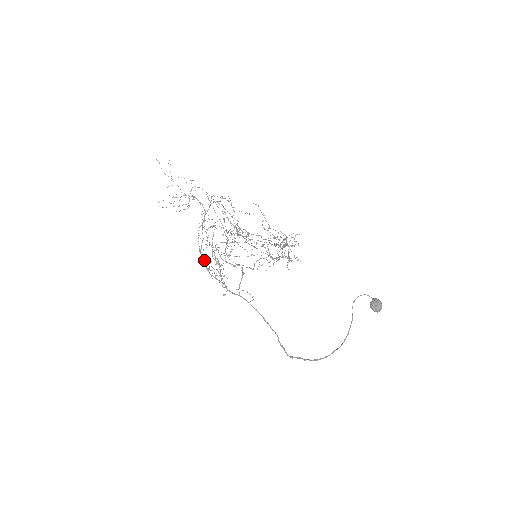
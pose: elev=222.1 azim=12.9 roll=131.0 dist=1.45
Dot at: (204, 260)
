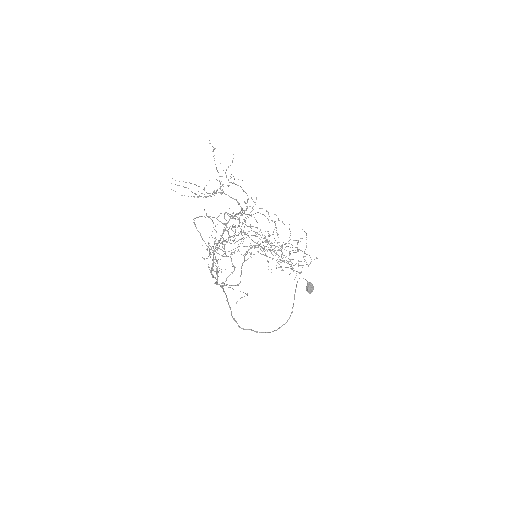
Dot at: occluded
